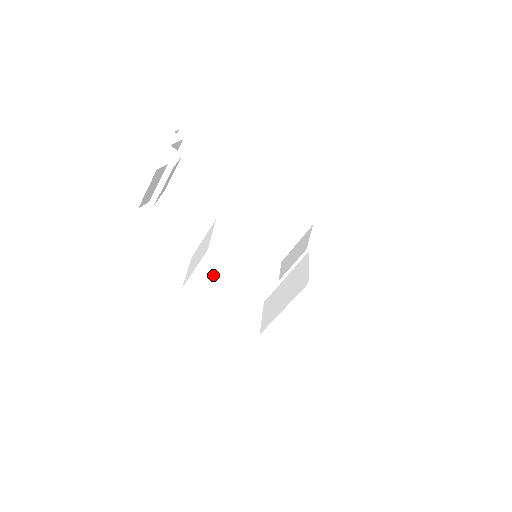
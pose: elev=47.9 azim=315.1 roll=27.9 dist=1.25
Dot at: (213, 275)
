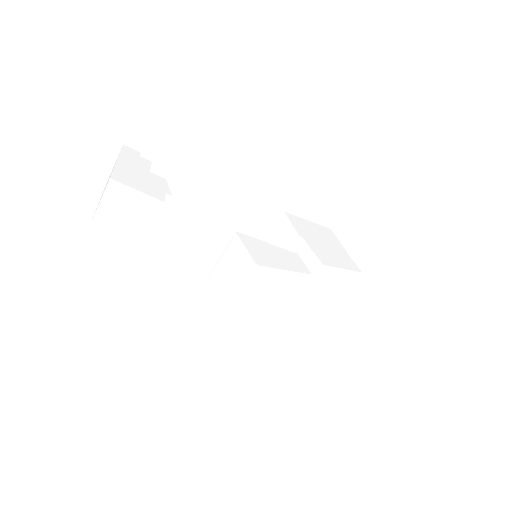
Dot at: (258, 286)
